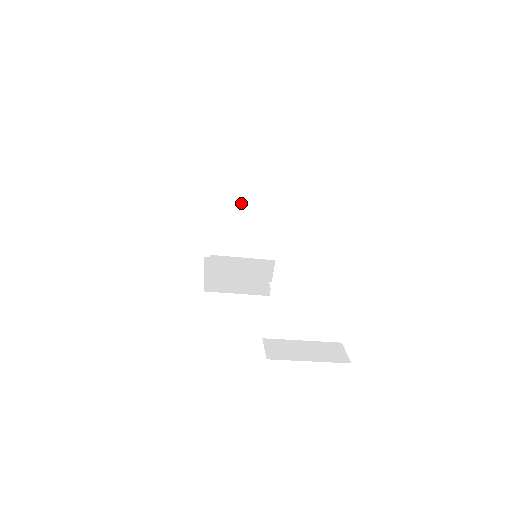
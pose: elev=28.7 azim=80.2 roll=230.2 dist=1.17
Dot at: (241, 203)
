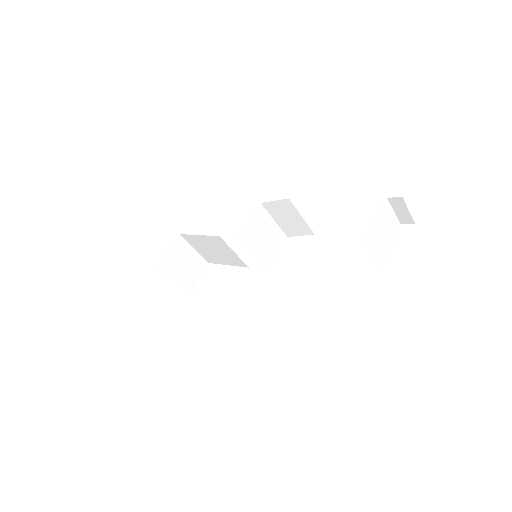
Dot at: (267, 218)
